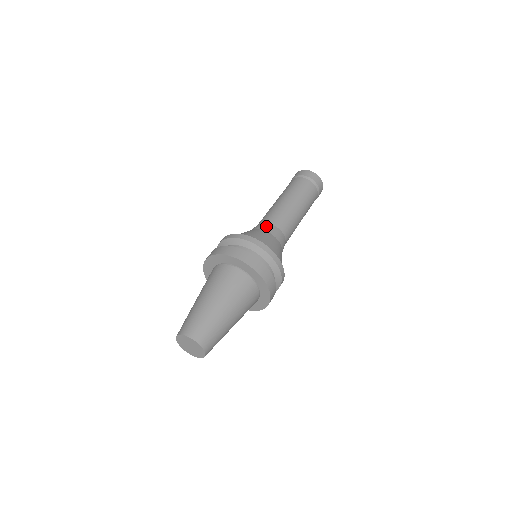
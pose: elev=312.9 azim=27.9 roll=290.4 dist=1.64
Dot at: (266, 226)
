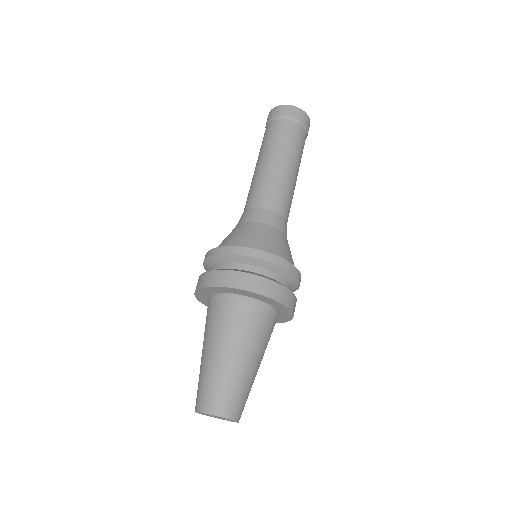
Dot at: (244, 216)
